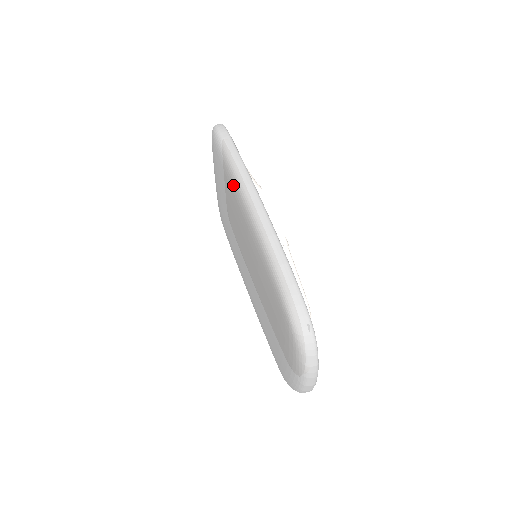
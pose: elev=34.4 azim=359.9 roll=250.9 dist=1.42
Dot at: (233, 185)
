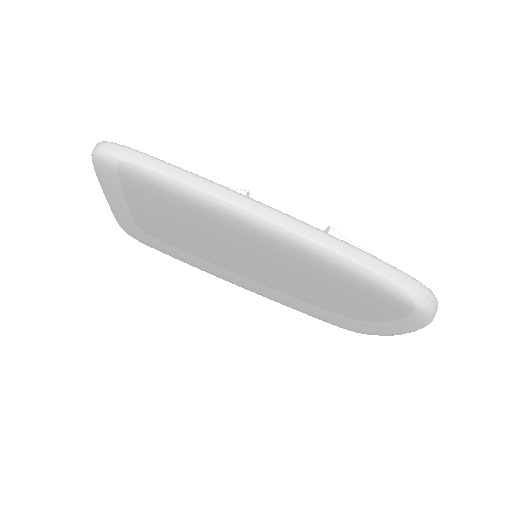
Dot at: (211, 213)
